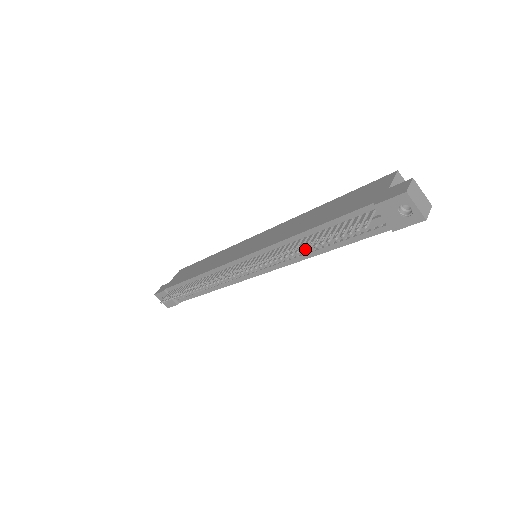
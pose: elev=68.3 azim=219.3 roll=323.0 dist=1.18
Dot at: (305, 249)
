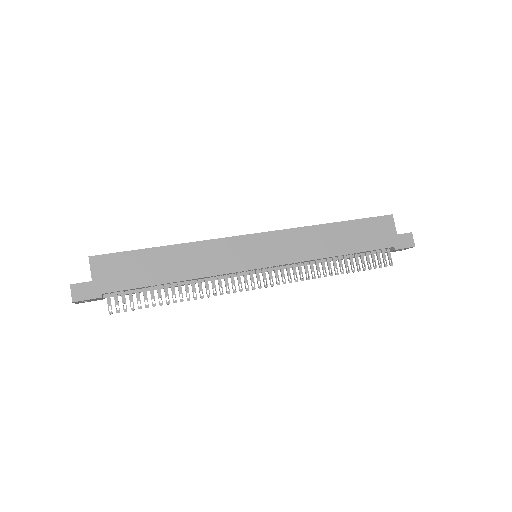
Dot at: occluded
